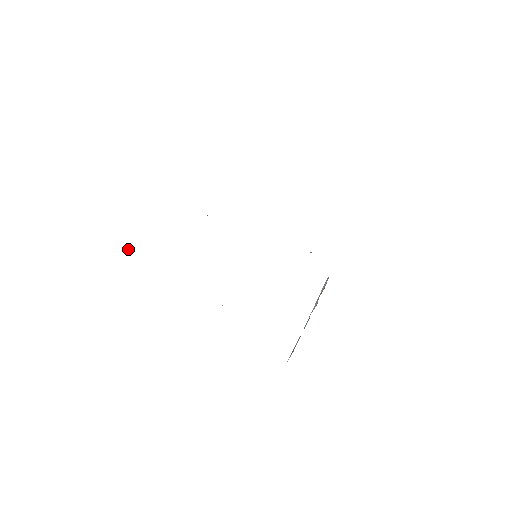
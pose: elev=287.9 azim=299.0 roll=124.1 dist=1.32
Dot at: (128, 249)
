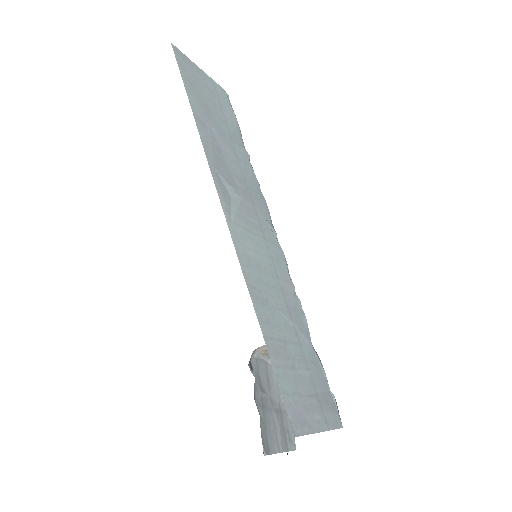
Dot at: occluded
